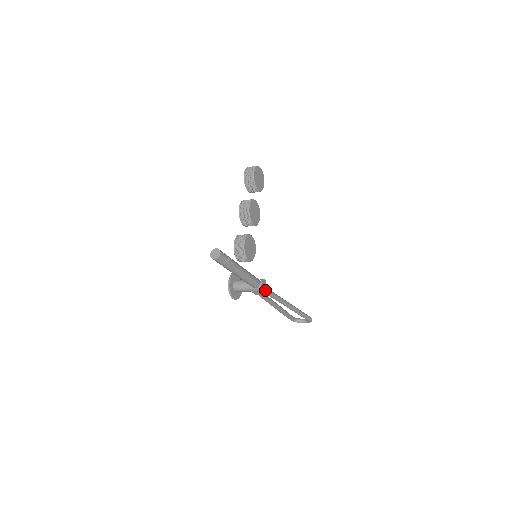
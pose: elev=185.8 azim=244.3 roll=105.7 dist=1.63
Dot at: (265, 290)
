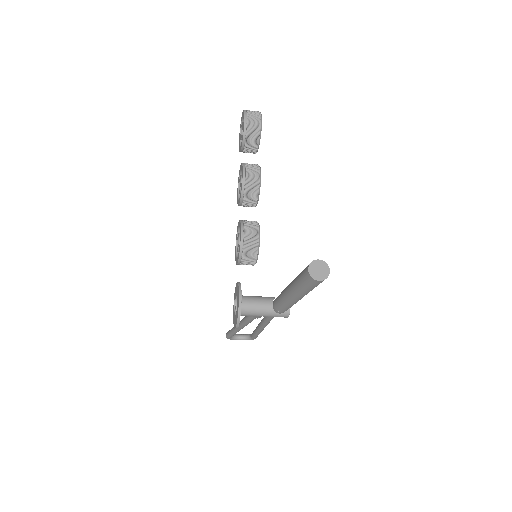
Dot at: occluded
